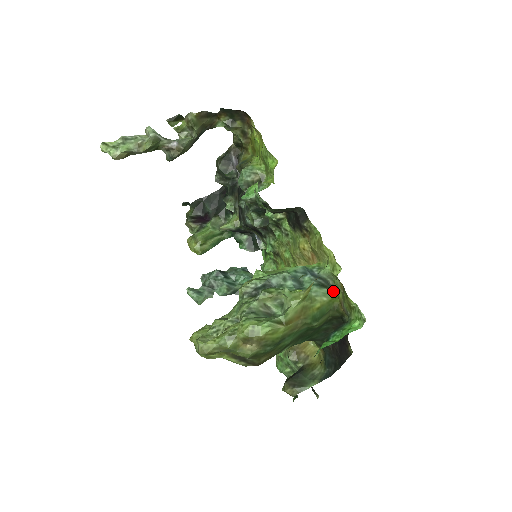
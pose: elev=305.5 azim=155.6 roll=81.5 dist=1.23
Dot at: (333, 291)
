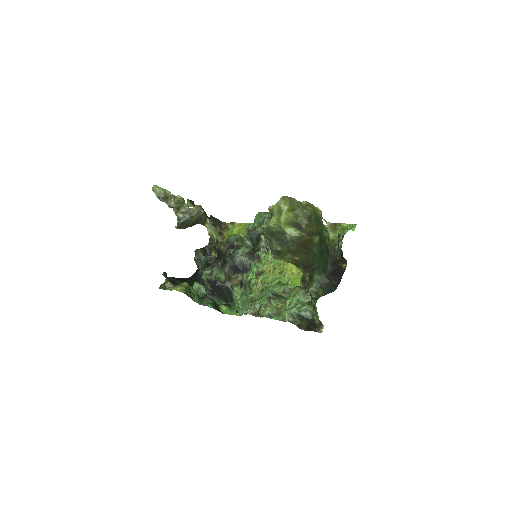
Dot at: occluded
